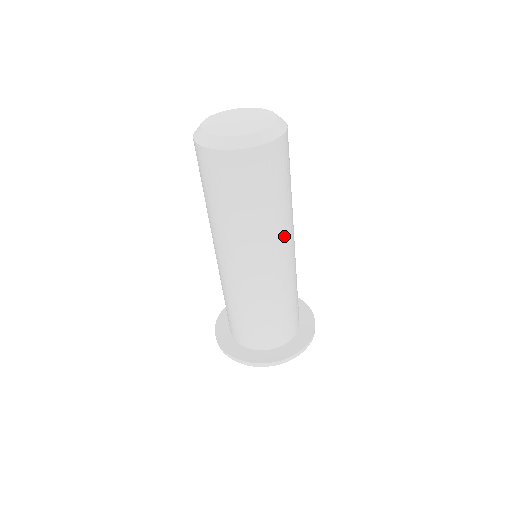
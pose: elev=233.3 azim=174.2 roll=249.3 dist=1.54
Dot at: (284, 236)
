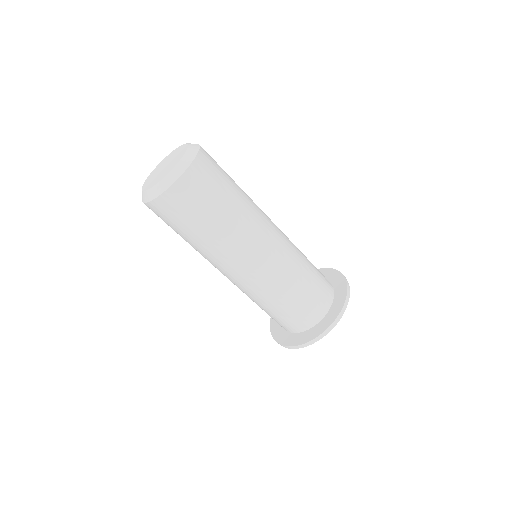
Dot at: (245, 243)
